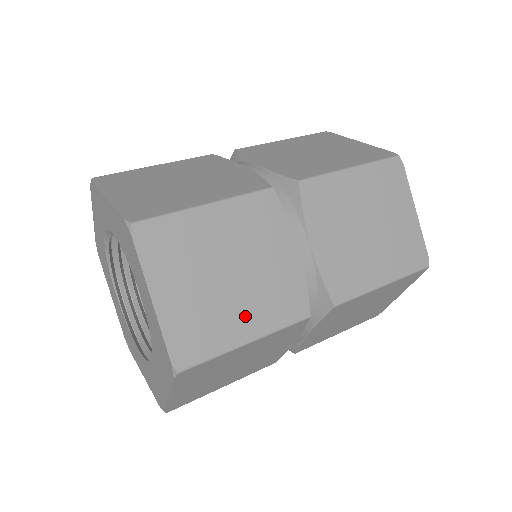
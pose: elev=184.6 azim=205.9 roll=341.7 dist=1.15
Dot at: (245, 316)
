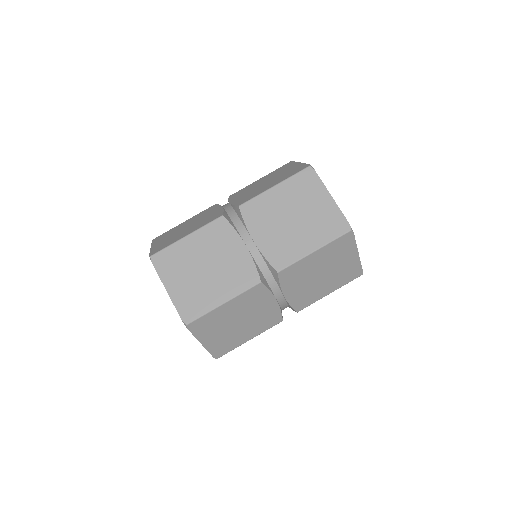
Dot at: (247, 333)
